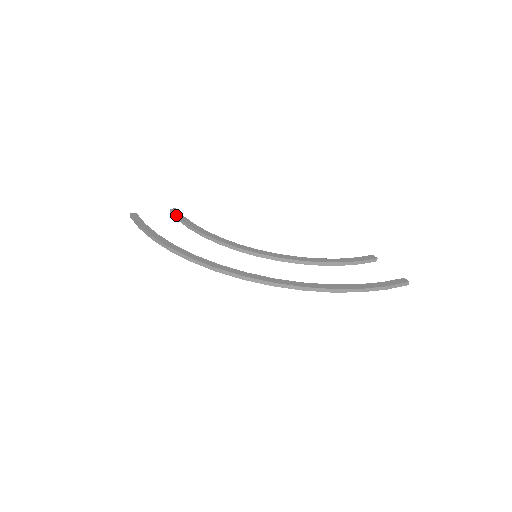
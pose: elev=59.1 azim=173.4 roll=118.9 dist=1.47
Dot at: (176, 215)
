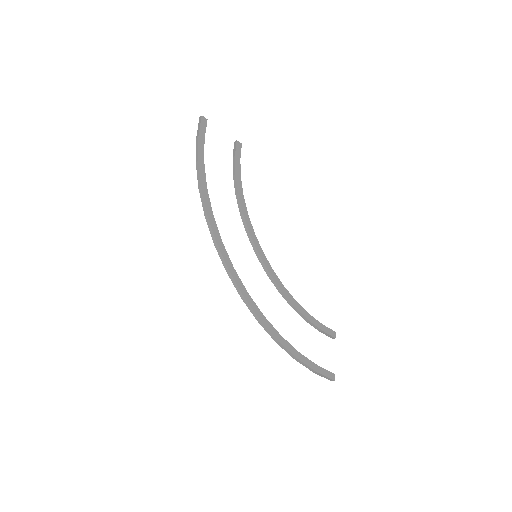
Dot at: (235, 152)
